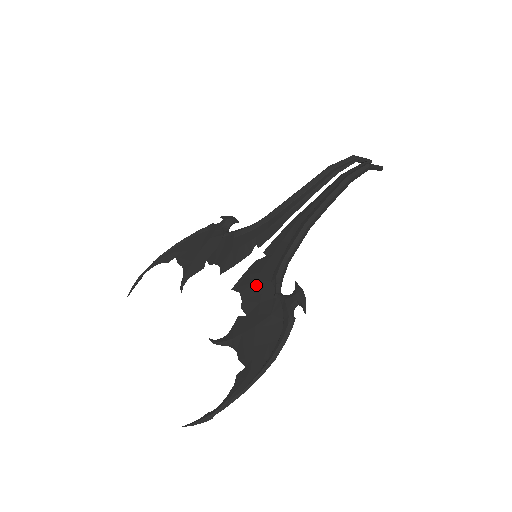
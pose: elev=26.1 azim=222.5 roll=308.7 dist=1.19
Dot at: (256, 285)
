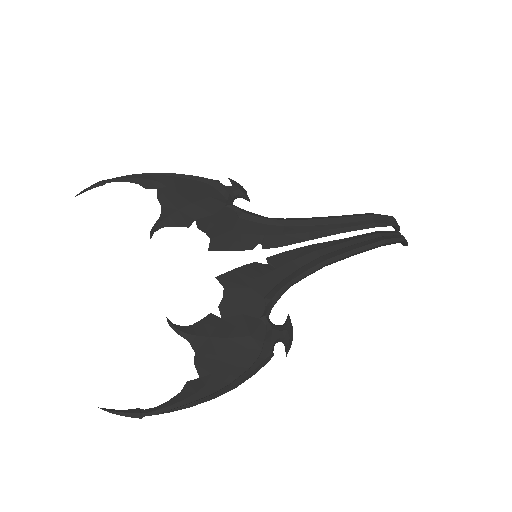
Dot at: (246, 291)
